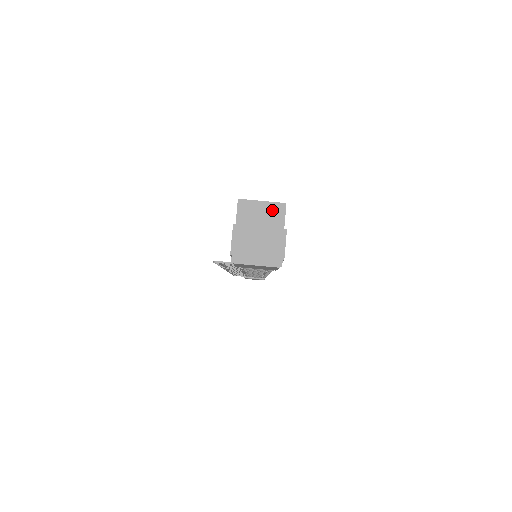
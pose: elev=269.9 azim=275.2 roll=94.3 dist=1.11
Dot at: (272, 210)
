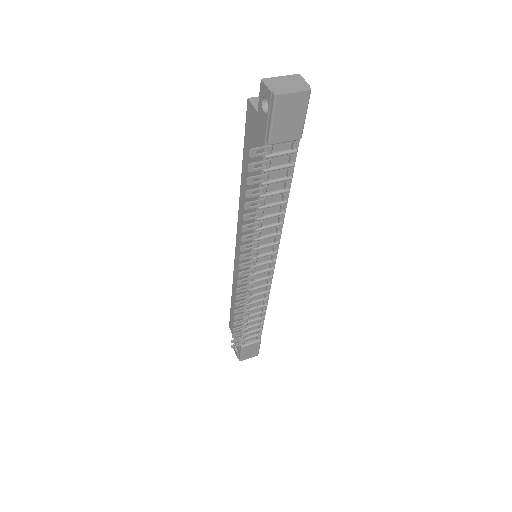
Dot at: occluded
